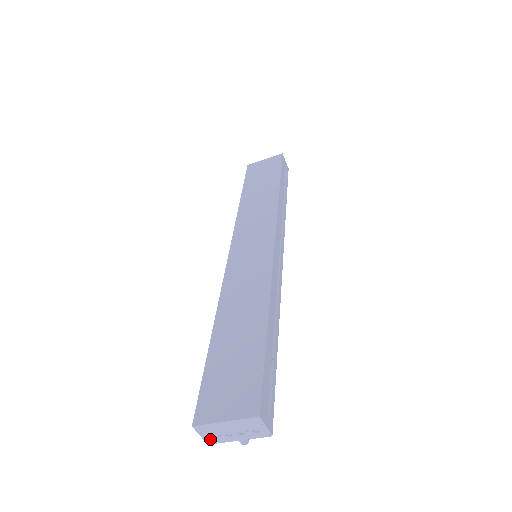
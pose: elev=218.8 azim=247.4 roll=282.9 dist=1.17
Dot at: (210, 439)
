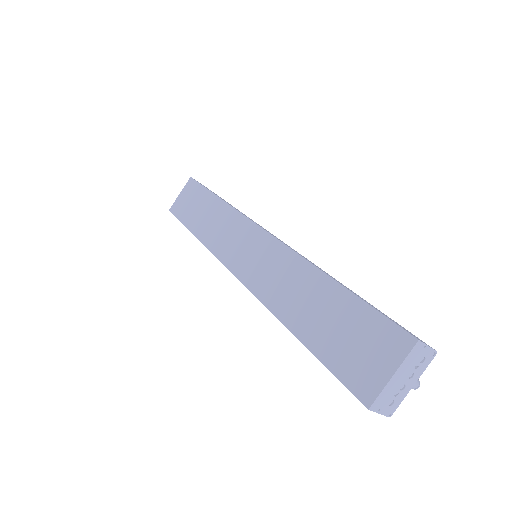
Dot at: (389, 409)
